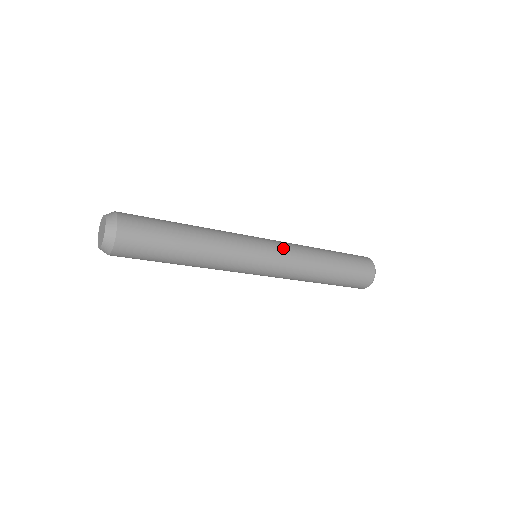
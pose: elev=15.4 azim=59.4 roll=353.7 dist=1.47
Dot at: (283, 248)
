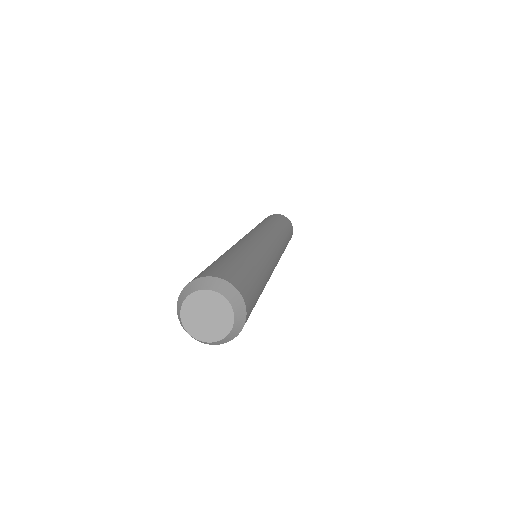
Dot at: occluded
